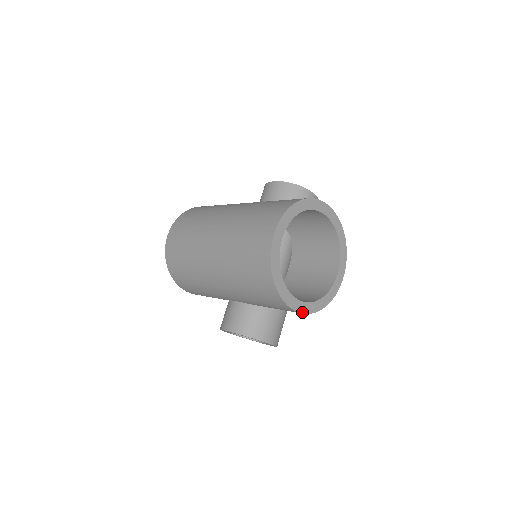
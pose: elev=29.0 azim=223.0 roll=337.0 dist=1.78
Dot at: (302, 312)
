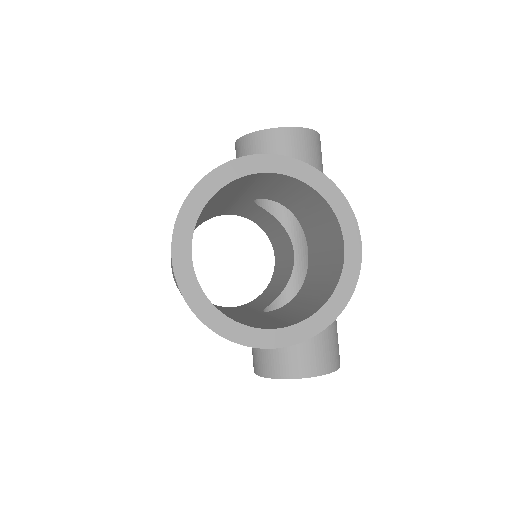
Dot at: (291, 343)
